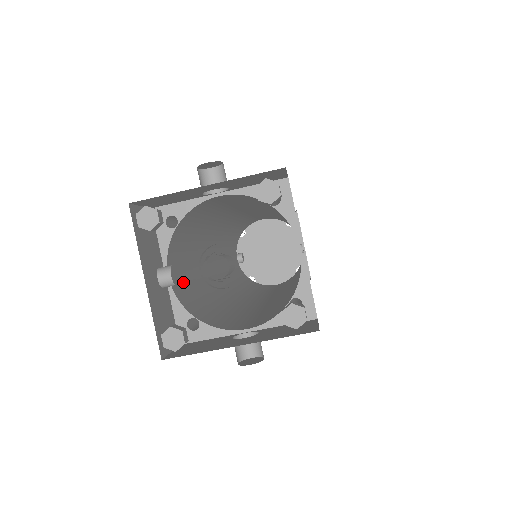
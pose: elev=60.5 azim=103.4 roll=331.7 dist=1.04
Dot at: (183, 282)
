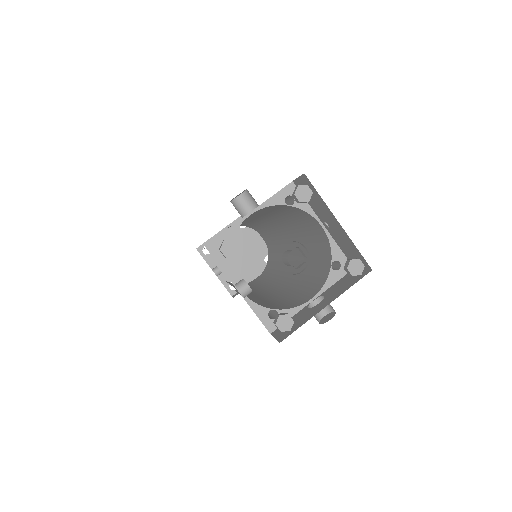
Dot at: occluded
